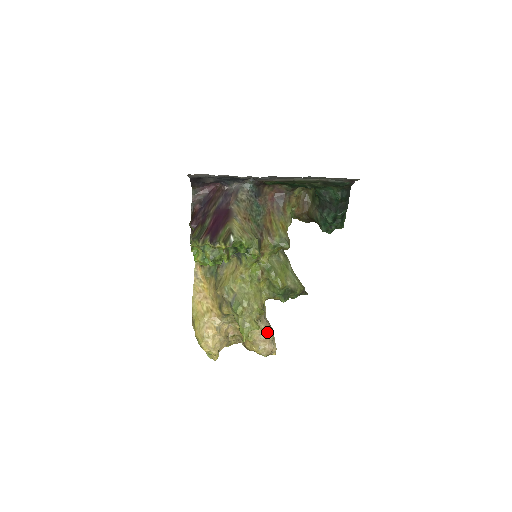
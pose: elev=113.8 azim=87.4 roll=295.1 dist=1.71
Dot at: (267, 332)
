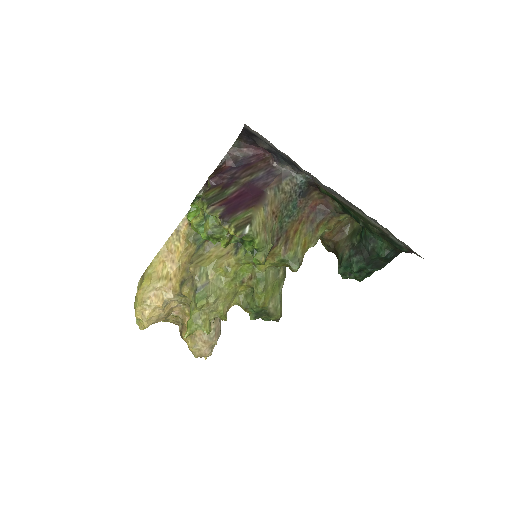
Dot at: (213, 335)
